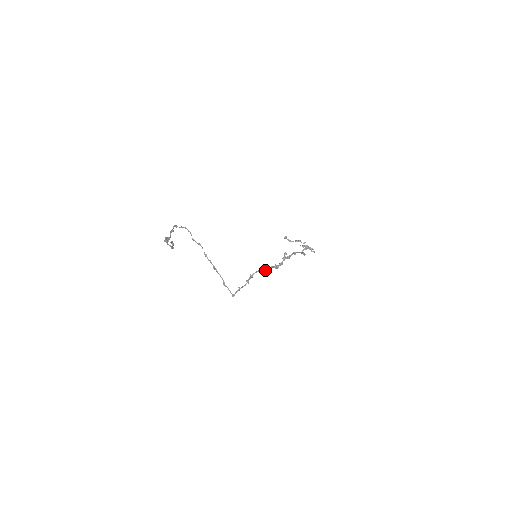
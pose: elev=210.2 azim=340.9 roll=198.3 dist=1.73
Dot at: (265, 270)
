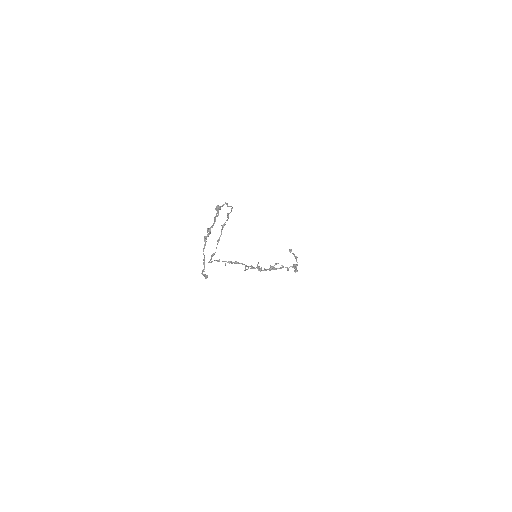
Dot at: (250, 266)
